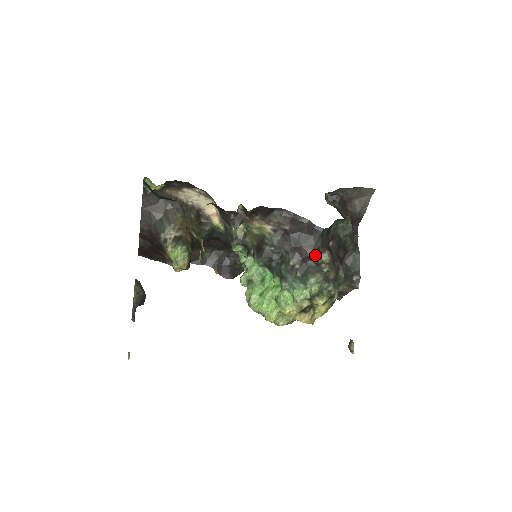
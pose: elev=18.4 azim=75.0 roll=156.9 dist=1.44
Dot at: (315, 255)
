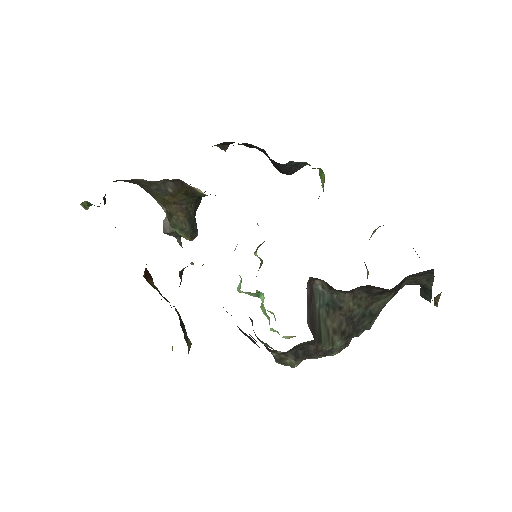
Dot at: (277, 351)
